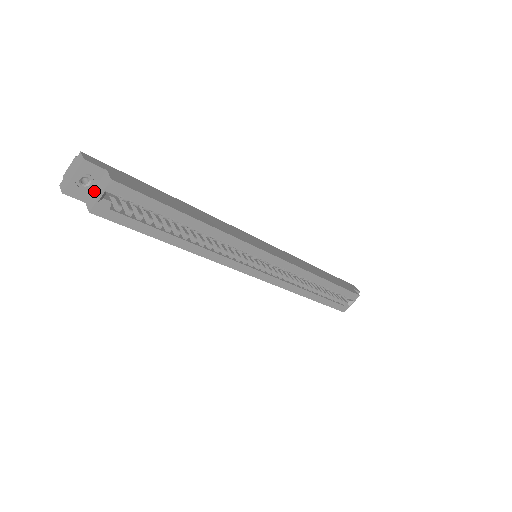
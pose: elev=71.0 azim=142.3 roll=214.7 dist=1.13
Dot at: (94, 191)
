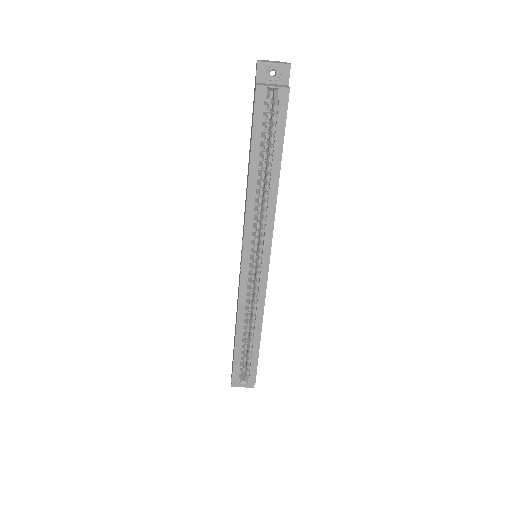
Dot at: (269, 84)
